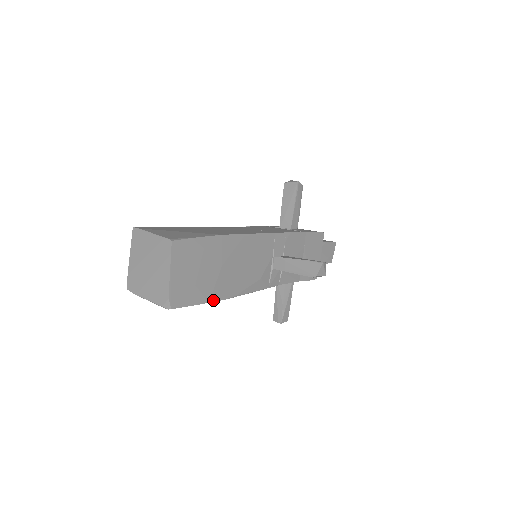
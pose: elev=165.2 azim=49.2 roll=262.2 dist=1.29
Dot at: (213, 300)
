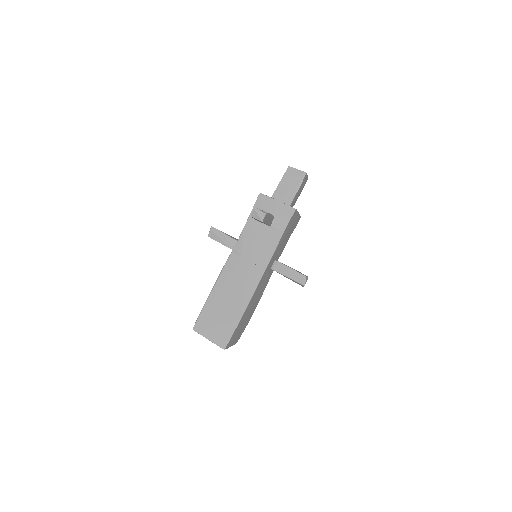
Dot at: occluded
